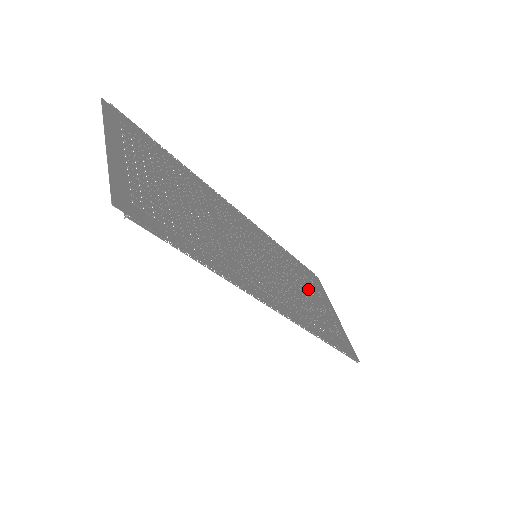
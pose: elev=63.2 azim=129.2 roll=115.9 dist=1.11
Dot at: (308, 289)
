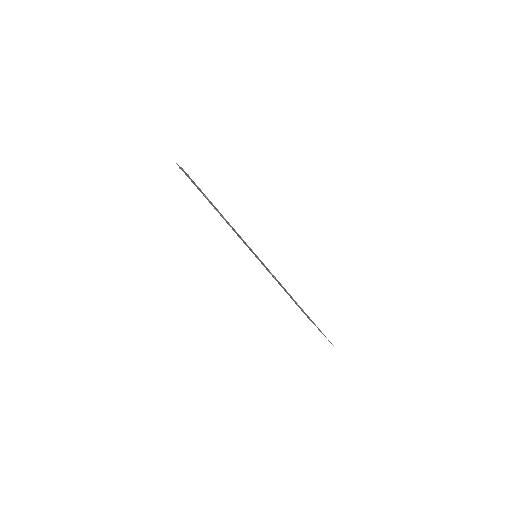
Dot at: occluded
